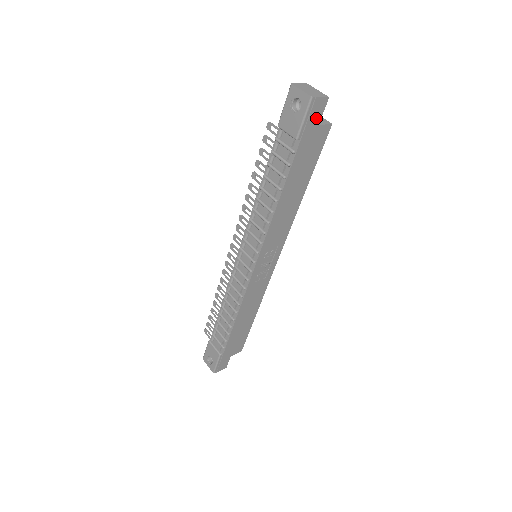
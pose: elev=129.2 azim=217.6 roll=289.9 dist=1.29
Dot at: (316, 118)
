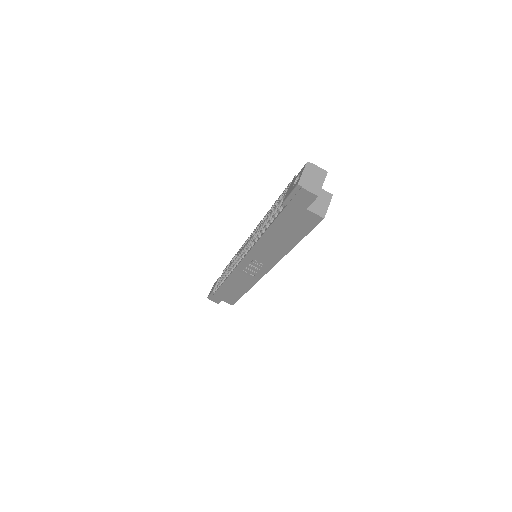
Dot at: (303, 202)
